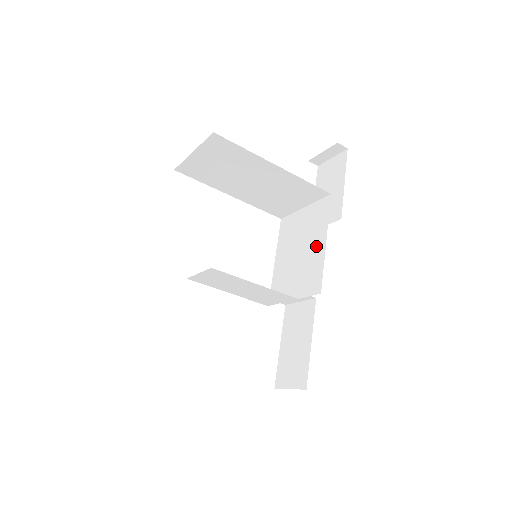
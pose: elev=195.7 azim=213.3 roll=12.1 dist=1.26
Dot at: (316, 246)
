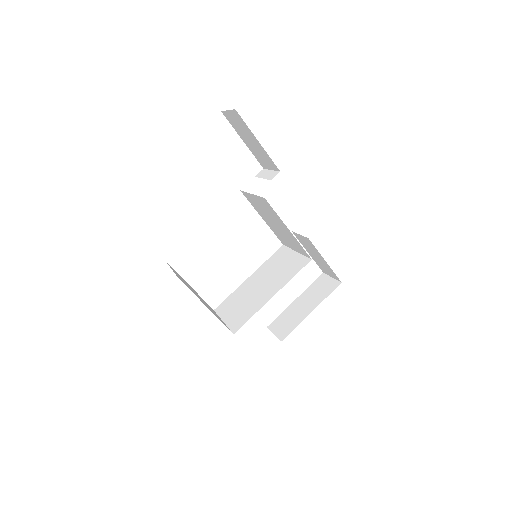
Dot at: (284, 229)
